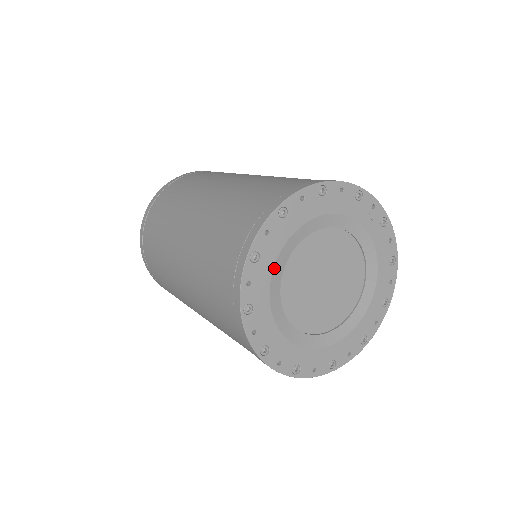
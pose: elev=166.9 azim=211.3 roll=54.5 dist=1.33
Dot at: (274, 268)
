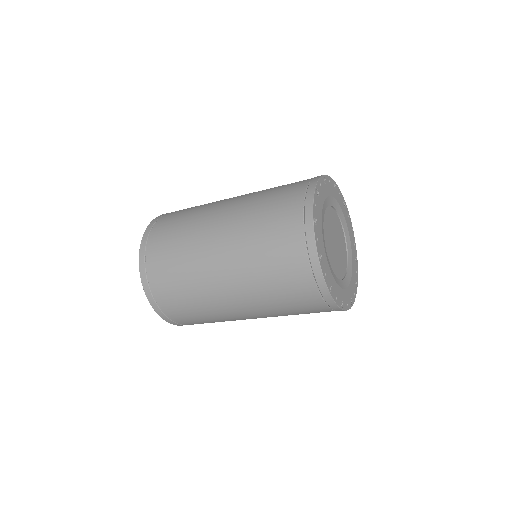
Dot at: (322, 230)
